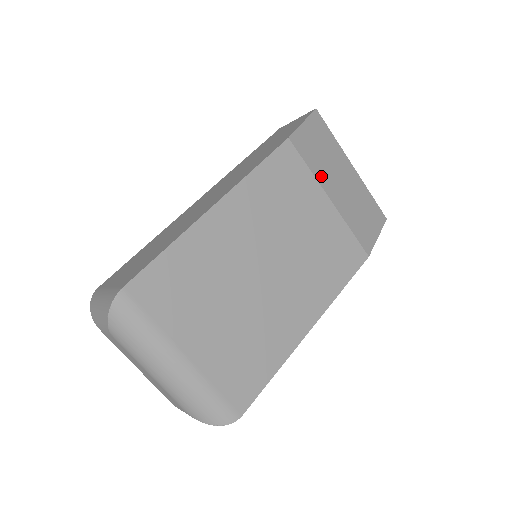
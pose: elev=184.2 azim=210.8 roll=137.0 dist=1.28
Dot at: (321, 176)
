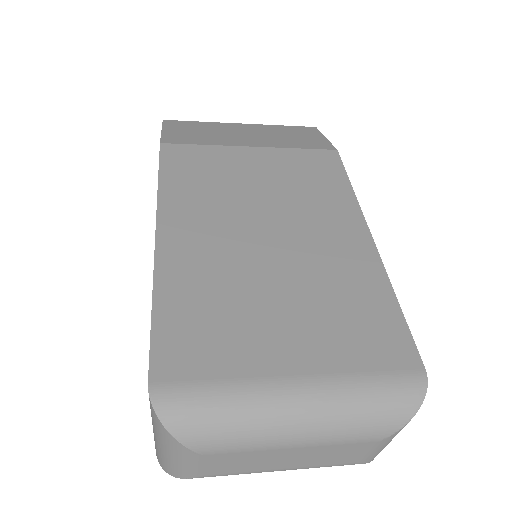
Dot at: (222, 142)
